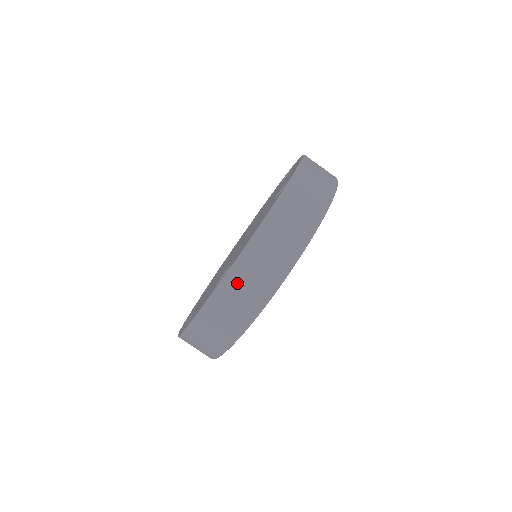
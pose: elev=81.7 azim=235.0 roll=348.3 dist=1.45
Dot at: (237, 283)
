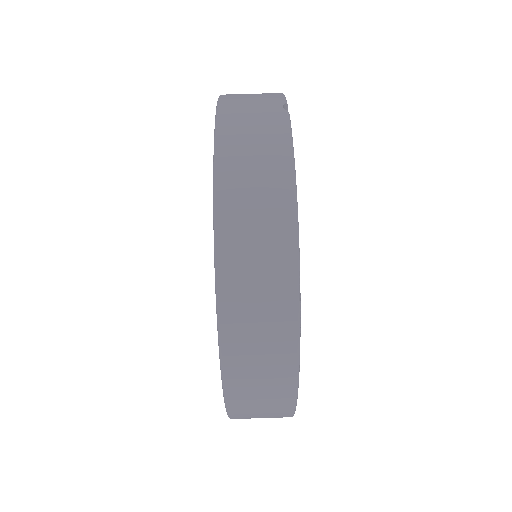
Dot at: (243, 381)
